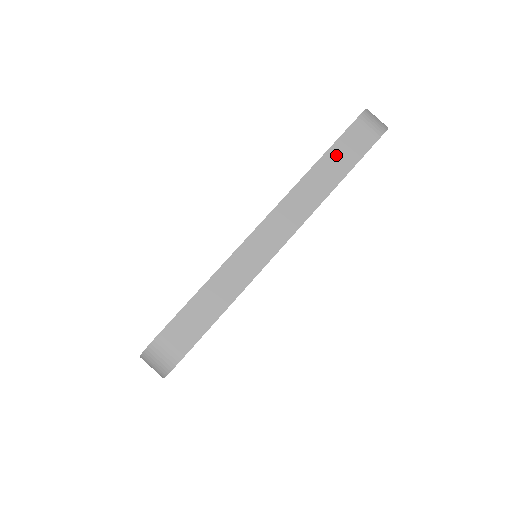
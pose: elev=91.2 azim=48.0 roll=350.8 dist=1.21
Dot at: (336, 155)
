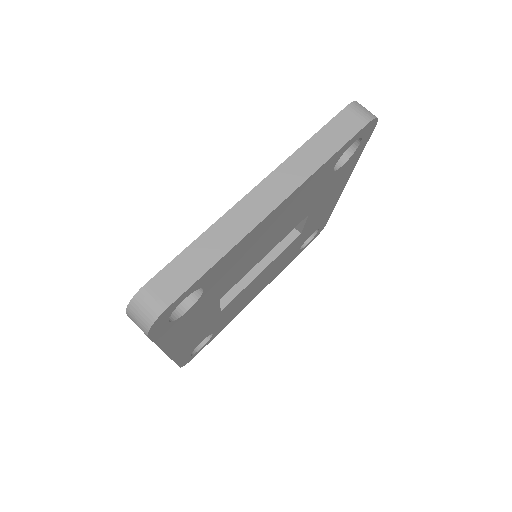
Dot at: (326, 135)
